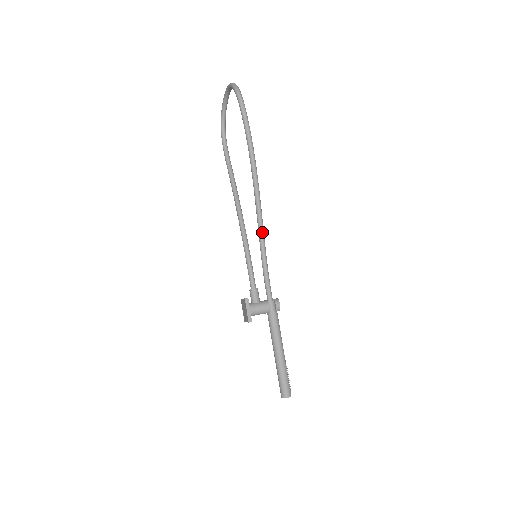
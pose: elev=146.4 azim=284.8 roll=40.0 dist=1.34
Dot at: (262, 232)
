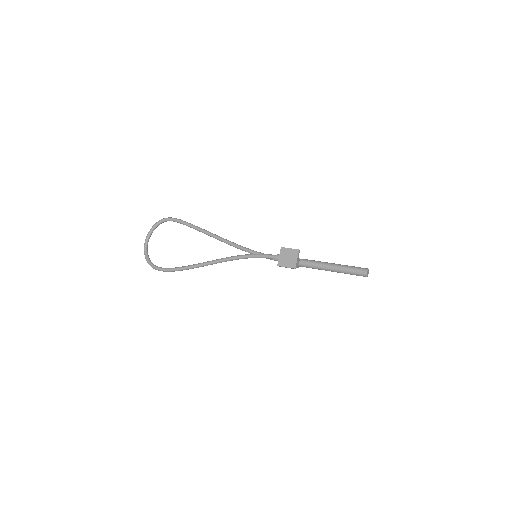
Dot at: (245, 247)
